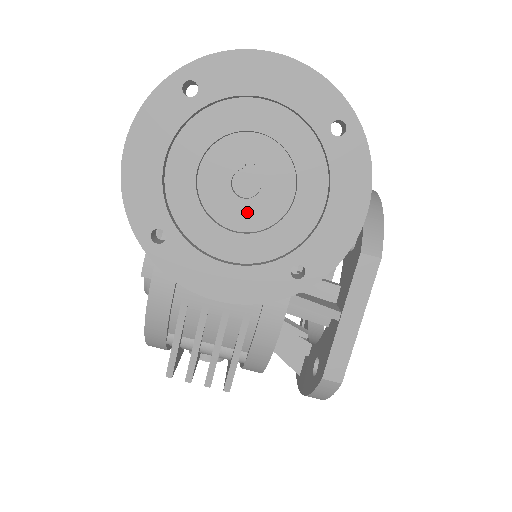
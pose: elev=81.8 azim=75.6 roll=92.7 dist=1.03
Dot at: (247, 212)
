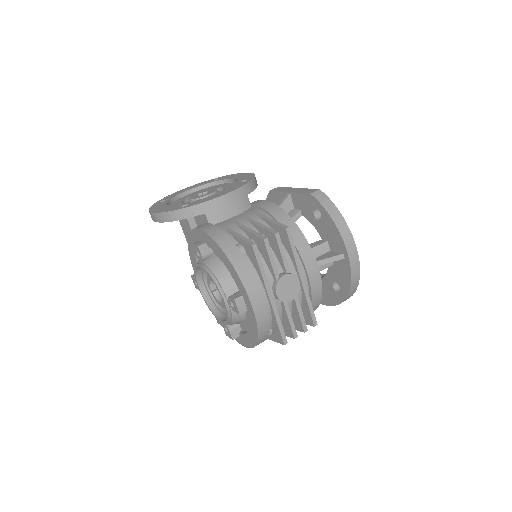
Dot at: (211, 193)
